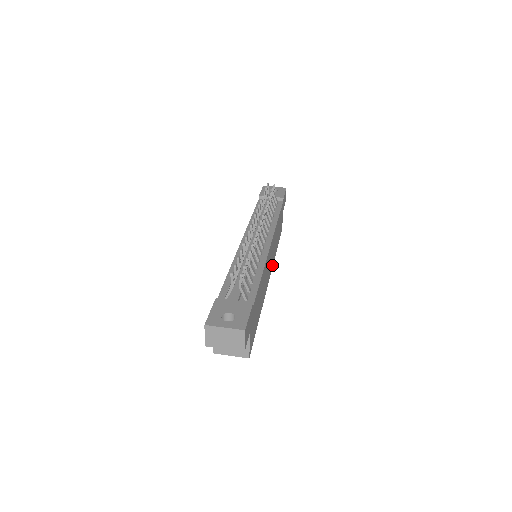
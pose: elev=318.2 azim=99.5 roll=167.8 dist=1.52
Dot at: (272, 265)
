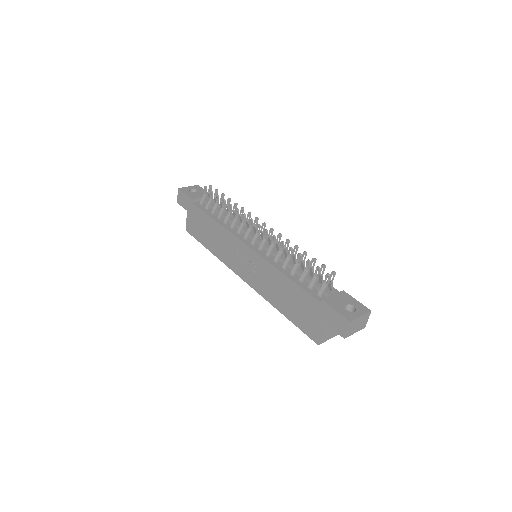
Dot at: occluded
